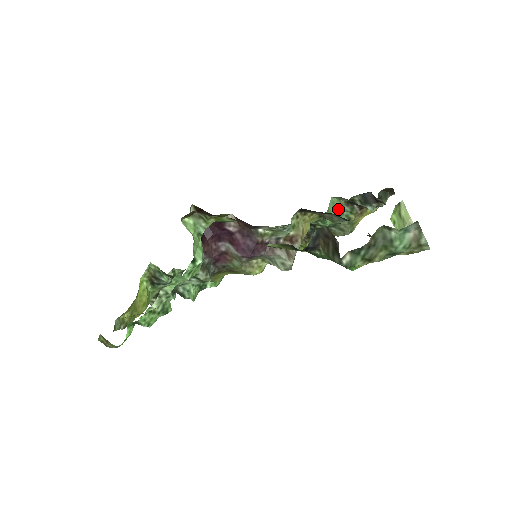
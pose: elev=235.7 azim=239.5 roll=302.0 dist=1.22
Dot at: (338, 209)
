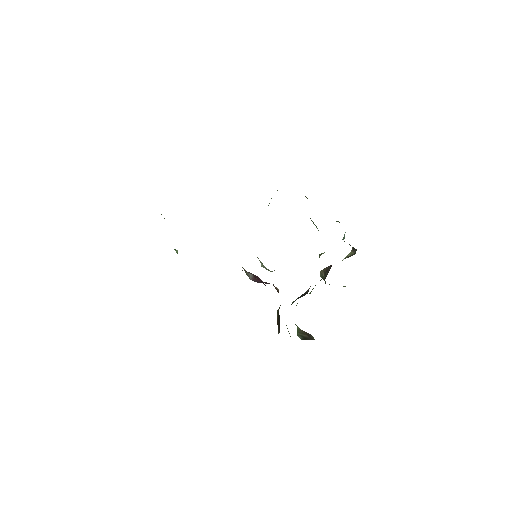
Dot at: occluded
